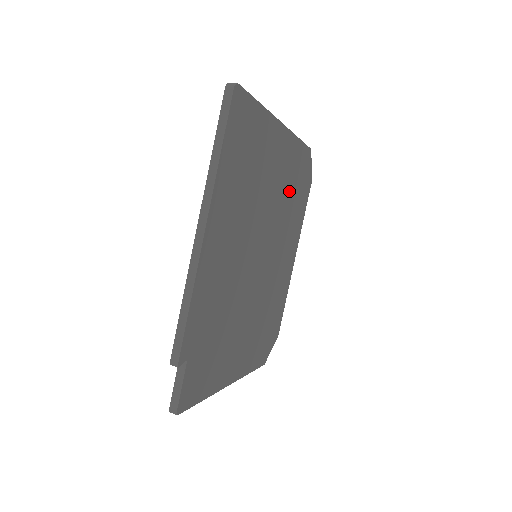
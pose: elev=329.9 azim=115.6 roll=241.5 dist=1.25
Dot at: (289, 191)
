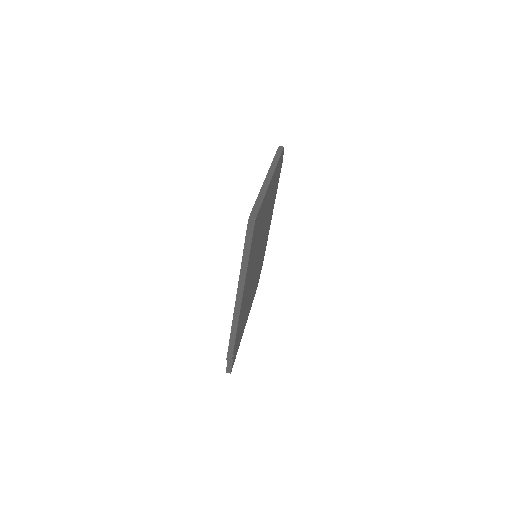
Dot at: (272, 196)
